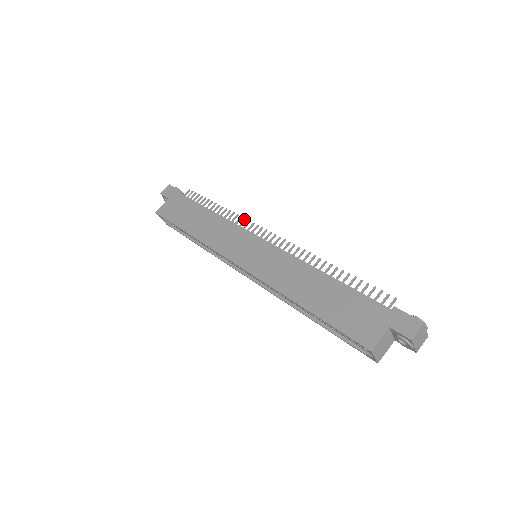
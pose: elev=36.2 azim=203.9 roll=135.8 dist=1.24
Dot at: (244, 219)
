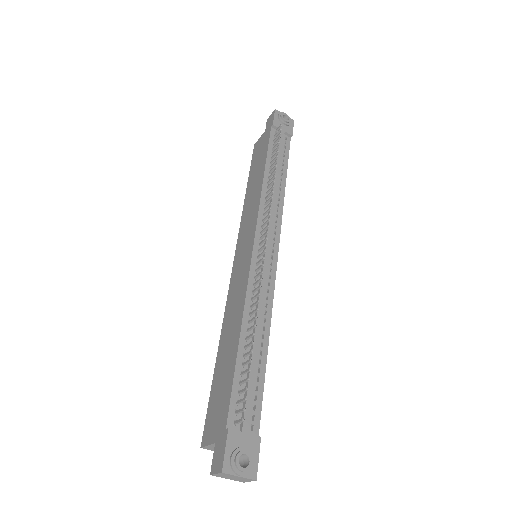
Dot at: (270, 202)
